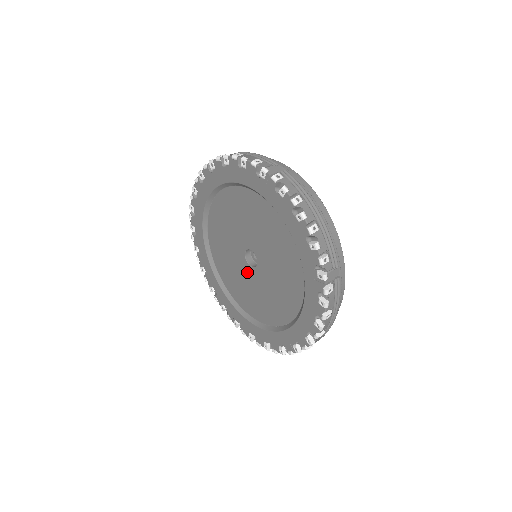
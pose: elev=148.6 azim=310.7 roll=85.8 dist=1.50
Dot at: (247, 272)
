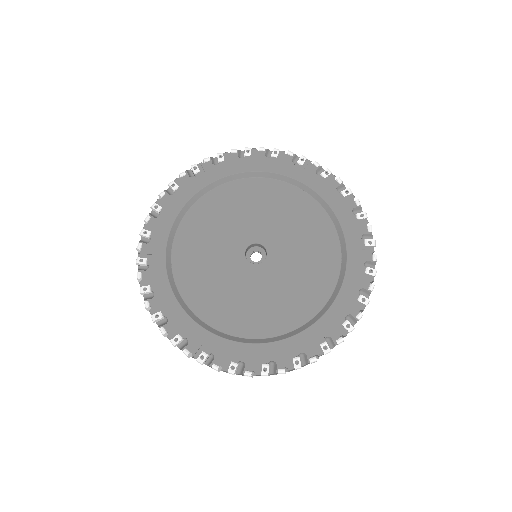
Dot at: (268, 273)
